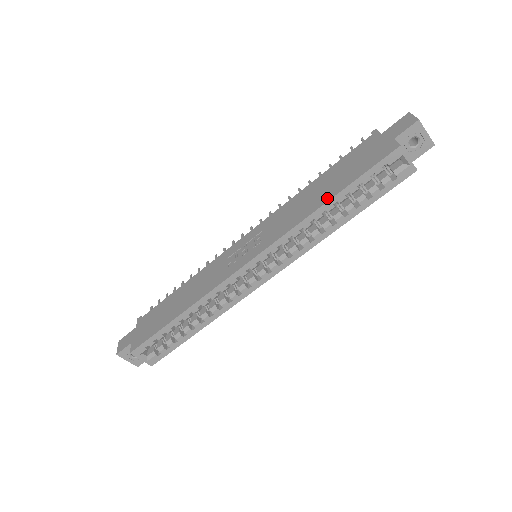
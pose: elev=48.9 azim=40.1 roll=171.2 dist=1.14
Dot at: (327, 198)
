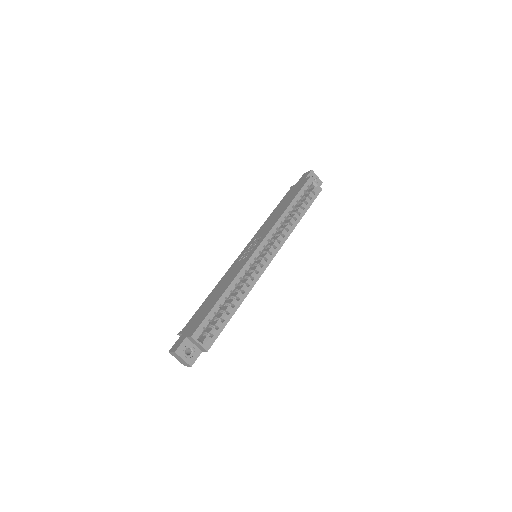
Dot at: (287, 205)
